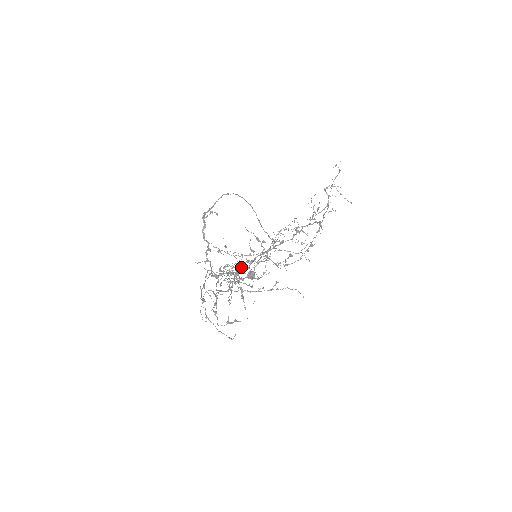
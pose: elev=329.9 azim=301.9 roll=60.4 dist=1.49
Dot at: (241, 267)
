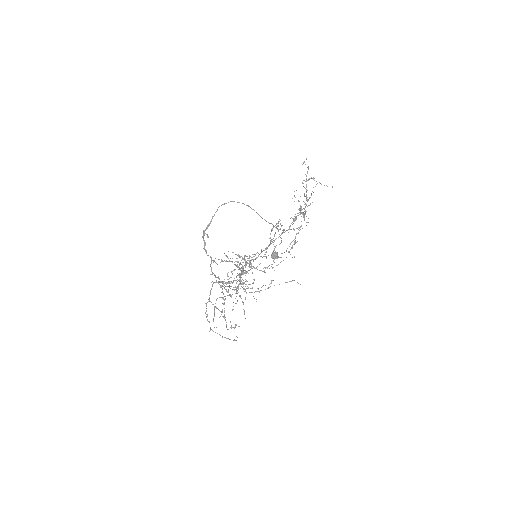
Dot at: occluded
